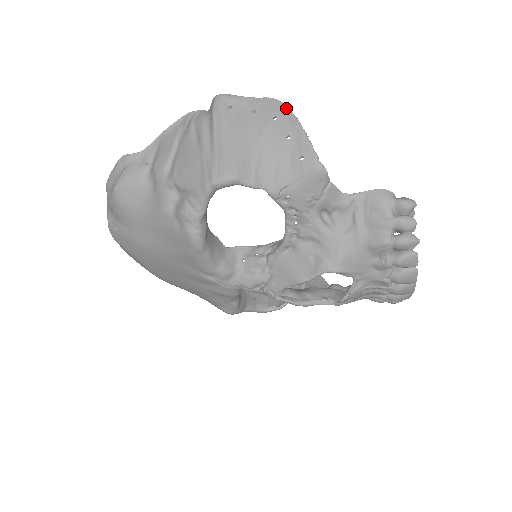
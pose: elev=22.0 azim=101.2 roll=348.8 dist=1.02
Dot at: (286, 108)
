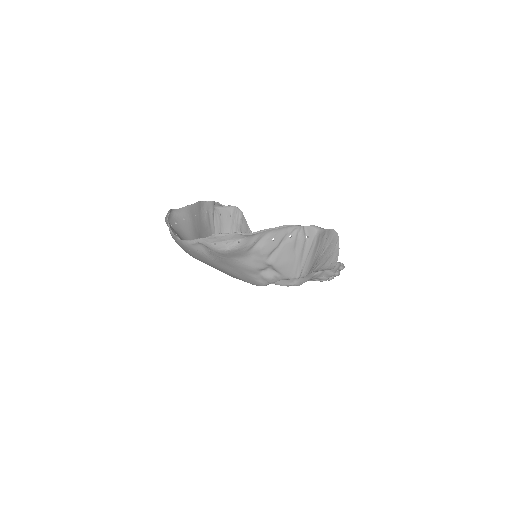
Dot at: (338, 238)
